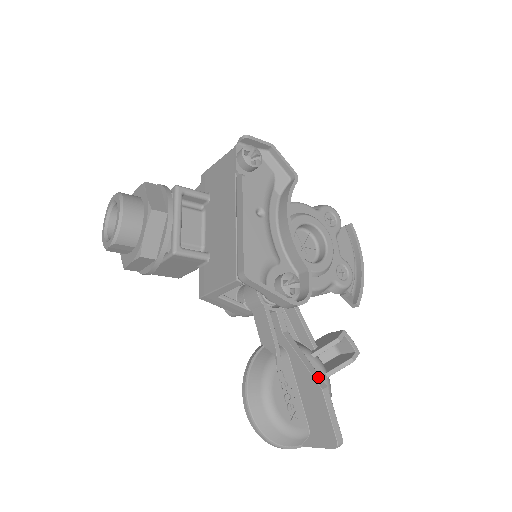
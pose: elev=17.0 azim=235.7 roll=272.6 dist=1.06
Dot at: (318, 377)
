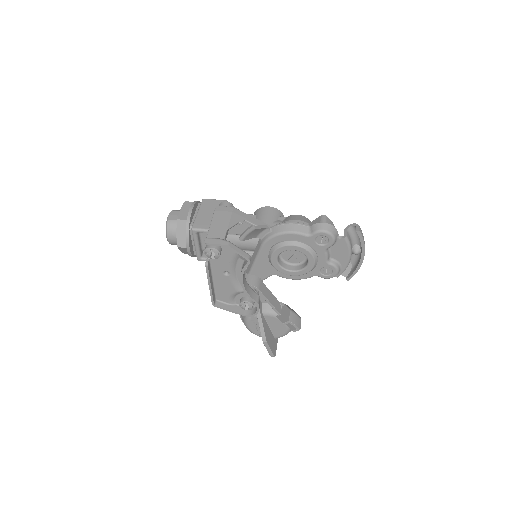
Dot at: (264, 336)
